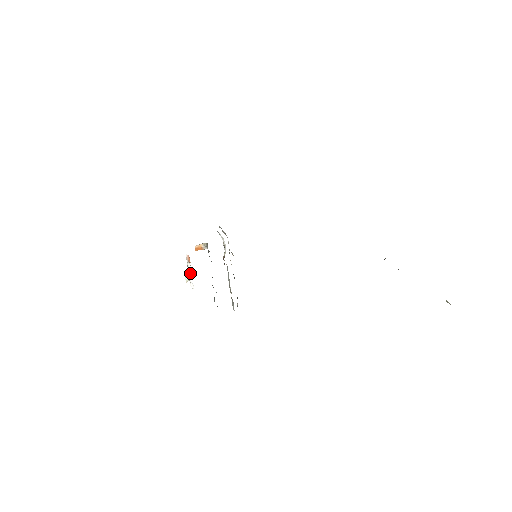
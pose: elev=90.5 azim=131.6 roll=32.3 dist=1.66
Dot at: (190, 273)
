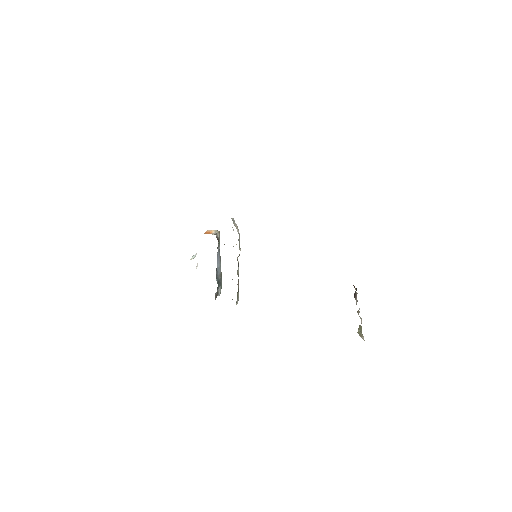
Dot at: occluded
